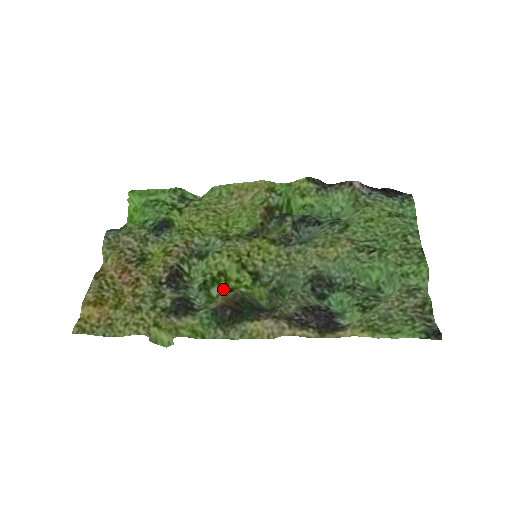
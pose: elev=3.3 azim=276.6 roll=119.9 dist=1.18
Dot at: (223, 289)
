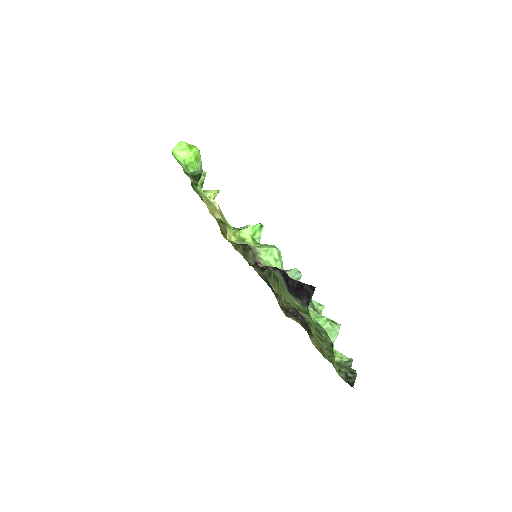
Dot at: occluded
